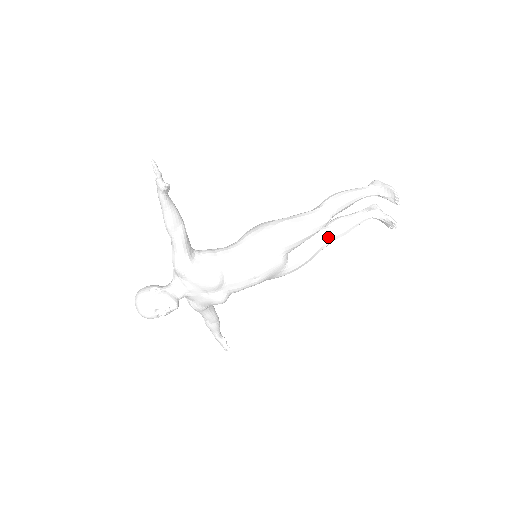
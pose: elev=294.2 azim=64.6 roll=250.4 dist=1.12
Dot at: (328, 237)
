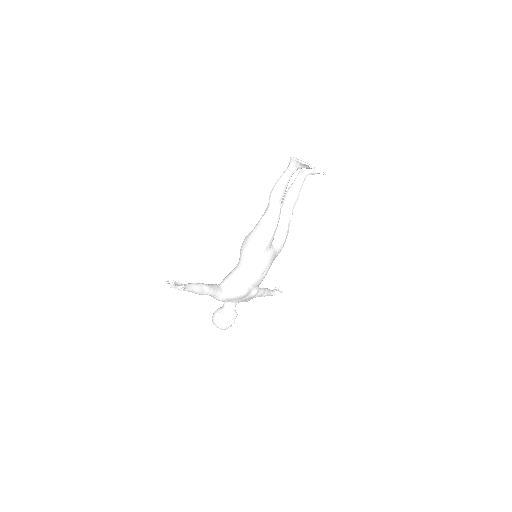
Dot at: (288, 212)
